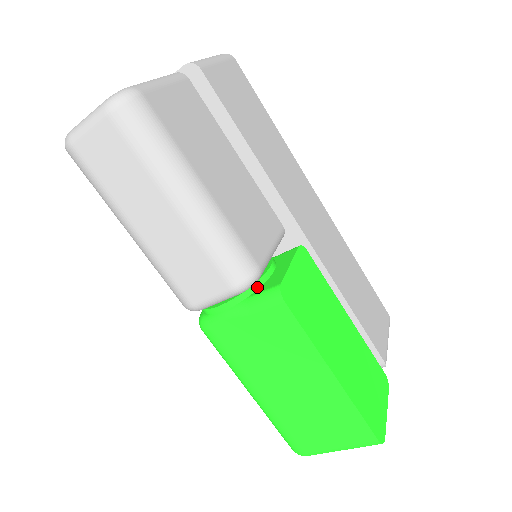
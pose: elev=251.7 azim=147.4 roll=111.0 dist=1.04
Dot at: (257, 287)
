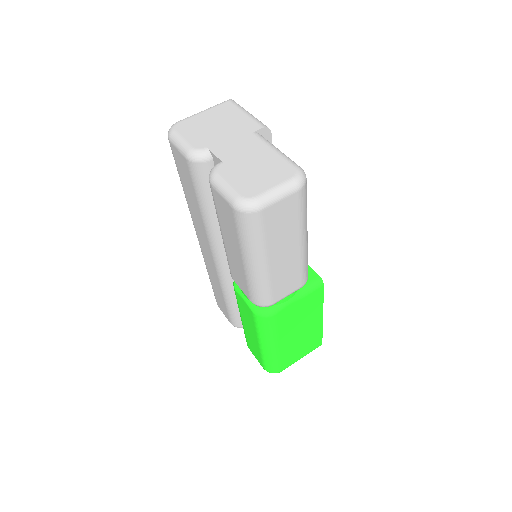
Dot at: occluded
